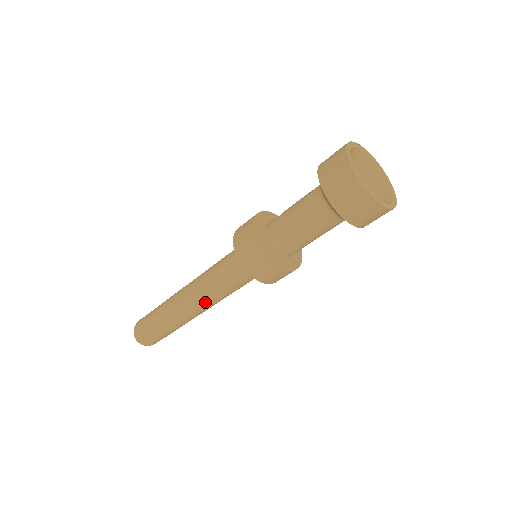
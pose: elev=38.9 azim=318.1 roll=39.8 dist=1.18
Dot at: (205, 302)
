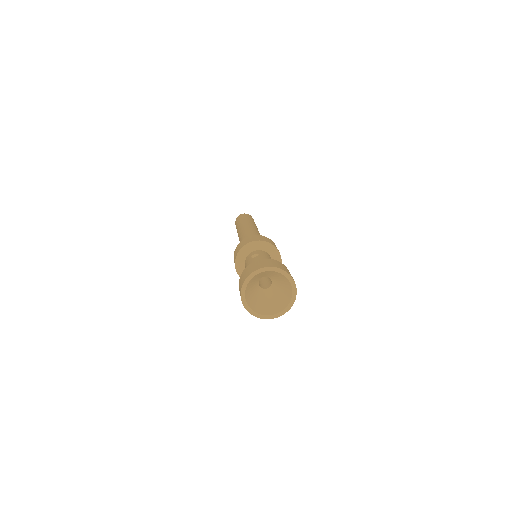
Dot at: occluded
